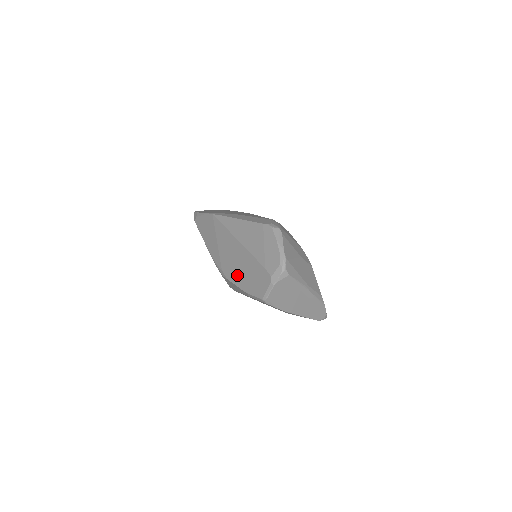
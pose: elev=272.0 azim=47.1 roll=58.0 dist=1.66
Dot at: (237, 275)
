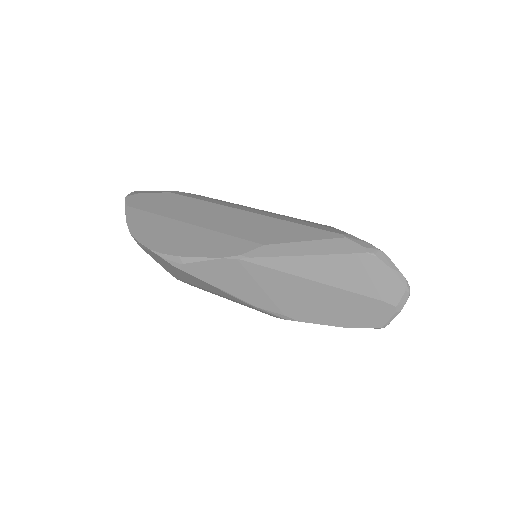
Dot at: (323, 315)
